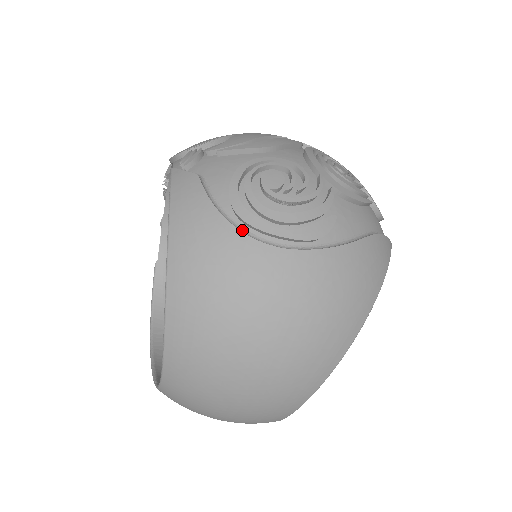
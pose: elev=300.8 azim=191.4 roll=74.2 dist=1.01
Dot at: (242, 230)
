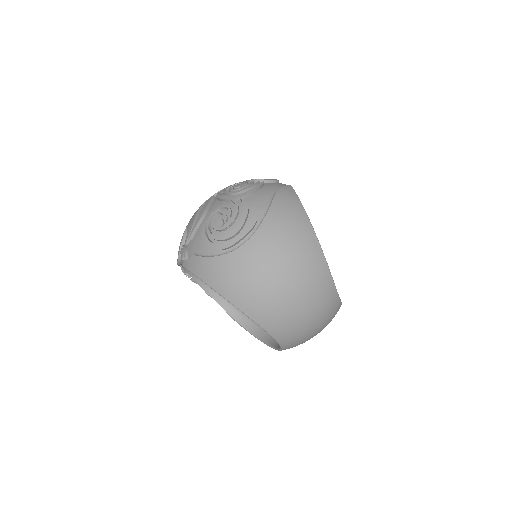
Dot at: (229, 252)
